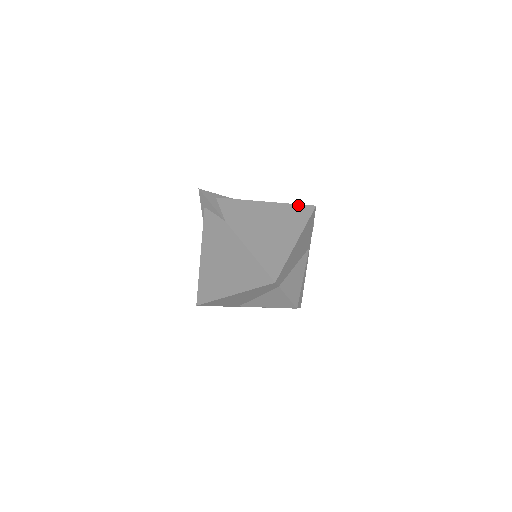
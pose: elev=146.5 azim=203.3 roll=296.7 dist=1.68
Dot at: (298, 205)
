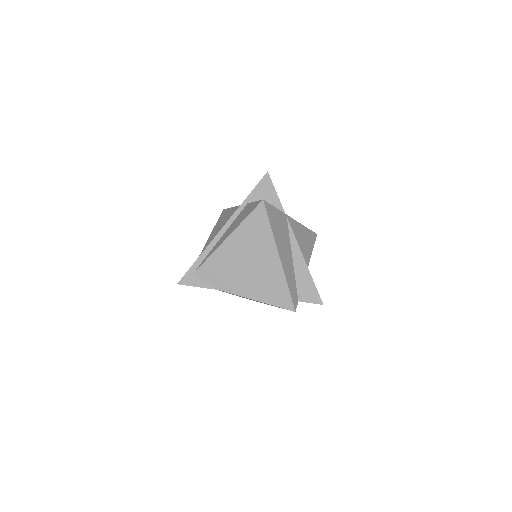
Dot at: (250, 216)
